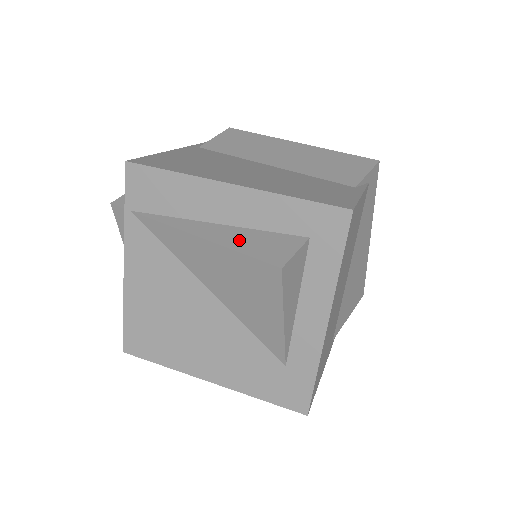
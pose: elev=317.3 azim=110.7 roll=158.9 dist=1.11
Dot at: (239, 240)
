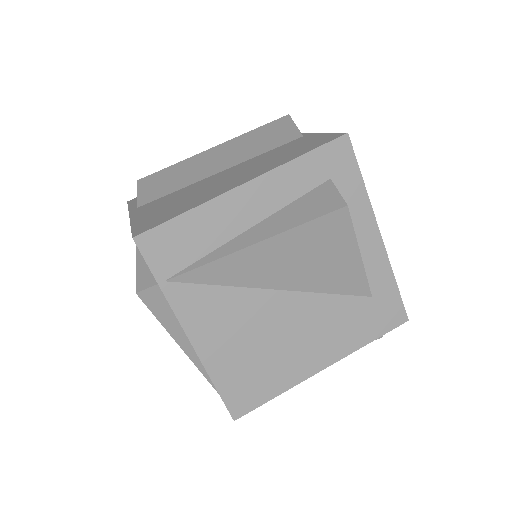
Dot at: (288, 219)
